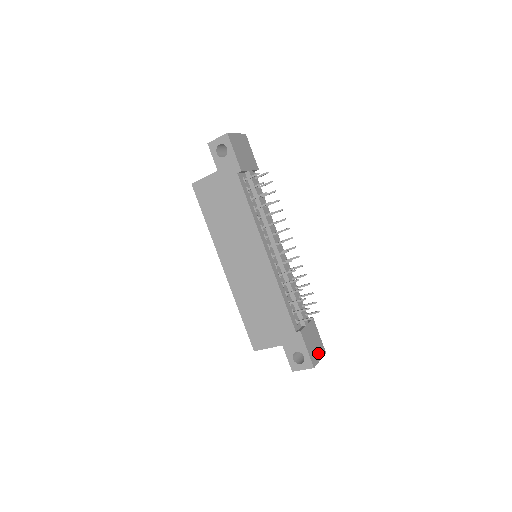
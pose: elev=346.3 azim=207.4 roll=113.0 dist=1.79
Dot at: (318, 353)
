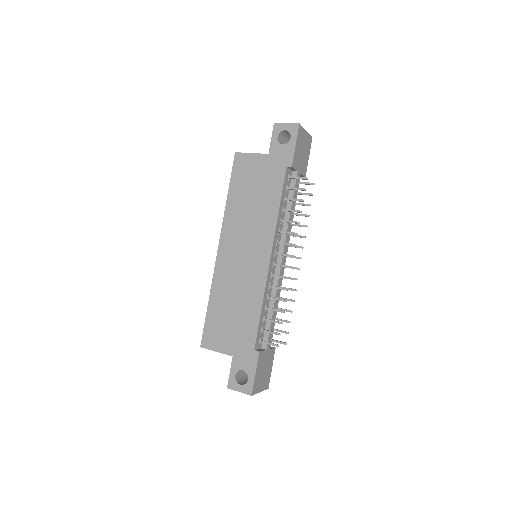
Dot at: (262, 384)
